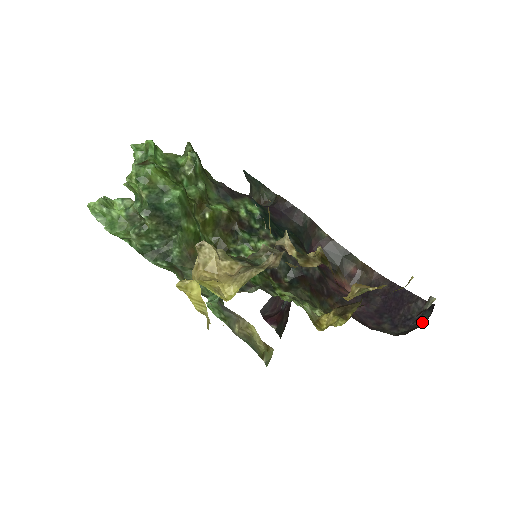
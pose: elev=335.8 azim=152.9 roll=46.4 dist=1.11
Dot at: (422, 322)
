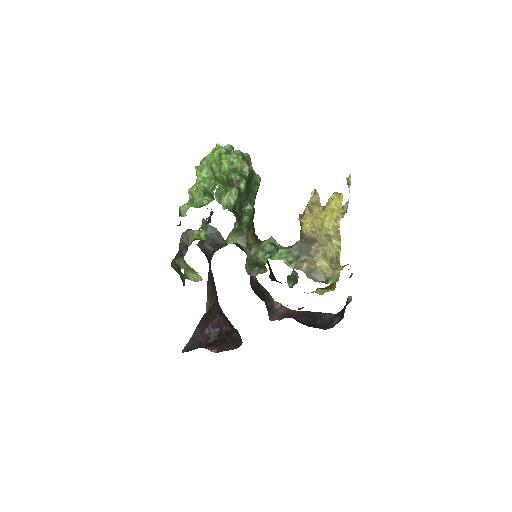
Dot at: (336, 323)
